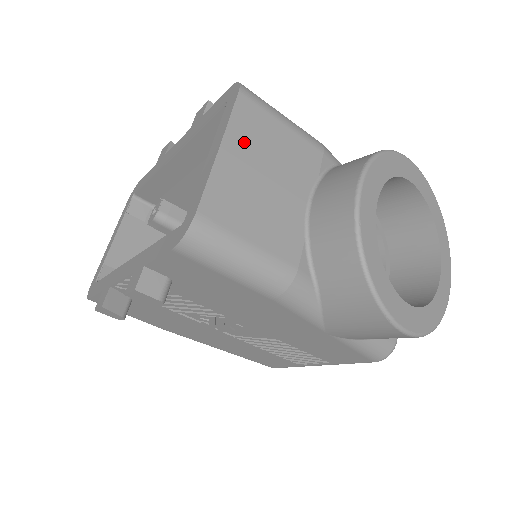
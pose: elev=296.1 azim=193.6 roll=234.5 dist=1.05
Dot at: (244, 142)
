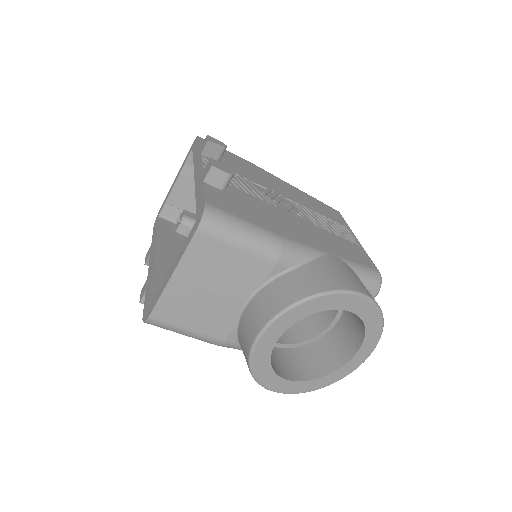
Dot at: (194, 270)
